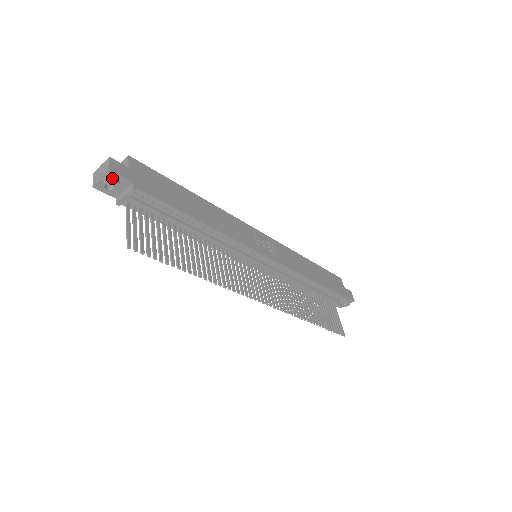
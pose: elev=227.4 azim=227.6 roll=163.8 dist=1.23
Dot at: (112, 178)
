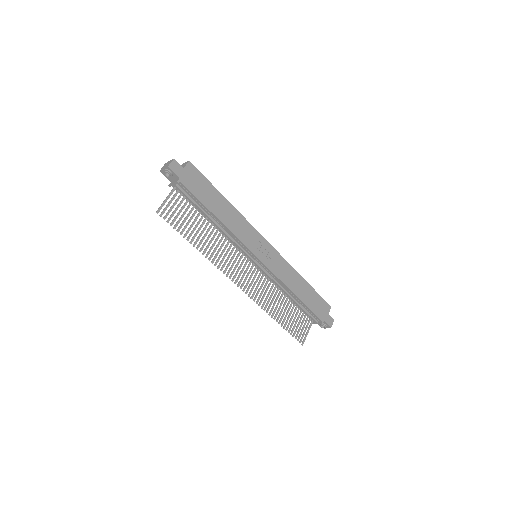
Dot at: (169, 171)
